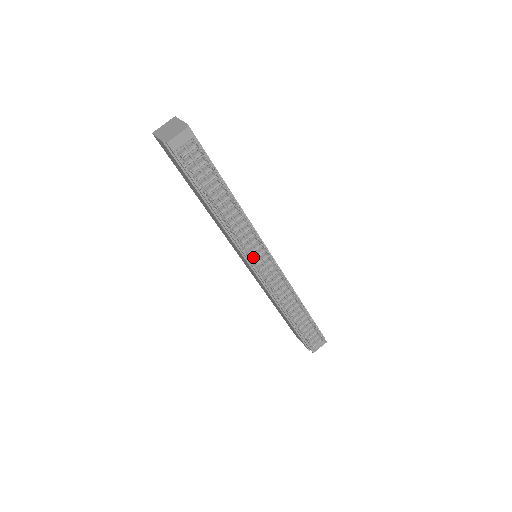
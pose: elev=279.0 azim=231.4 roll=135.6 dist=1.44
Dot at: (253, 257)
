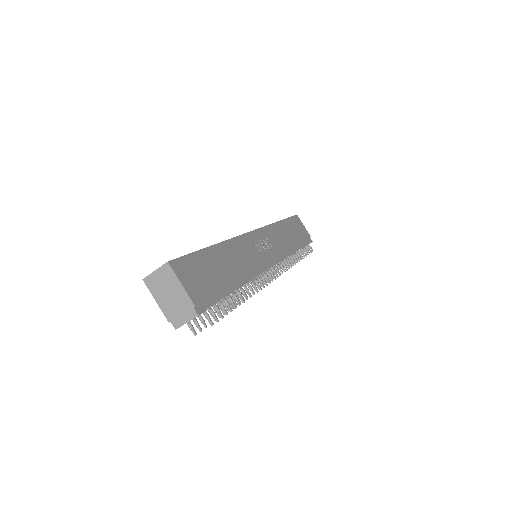
Dot at: occluded
